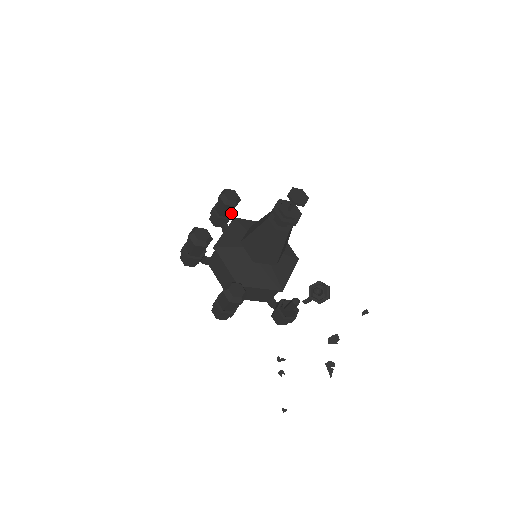
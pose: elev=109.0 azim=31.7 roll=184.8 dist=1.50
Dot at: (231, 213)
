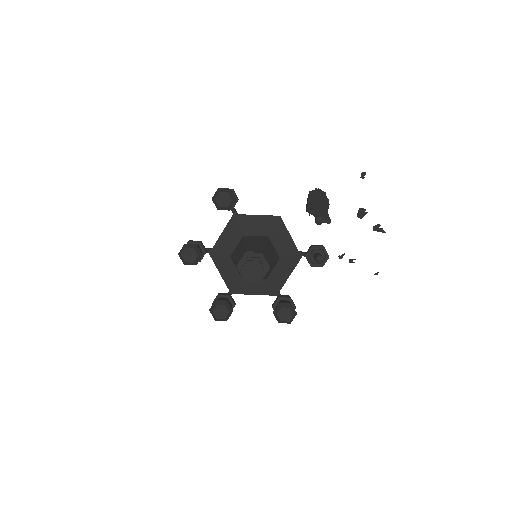
Dot at: (200, 246)
